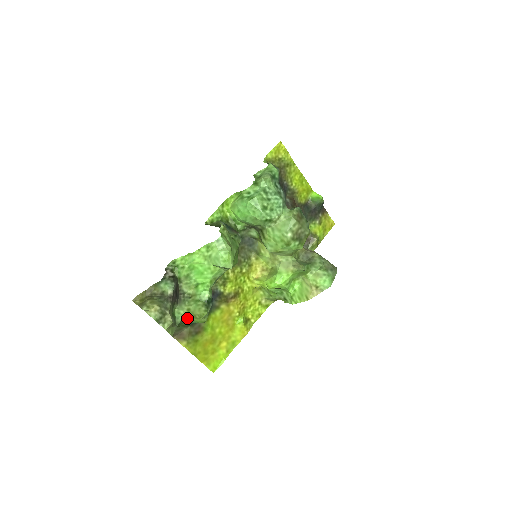
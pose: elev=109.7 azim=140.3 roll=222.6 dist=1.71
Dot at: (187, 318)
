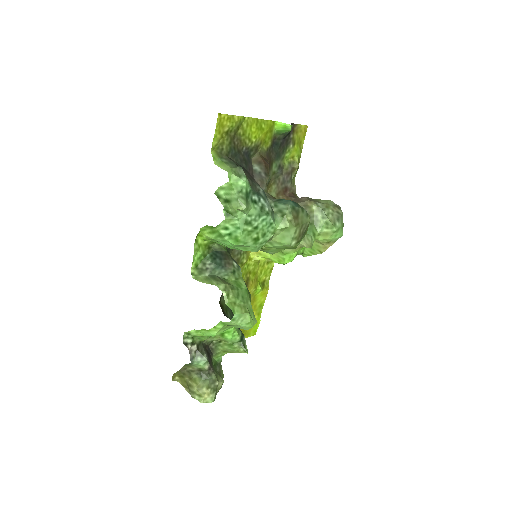
Dot at: occluded
